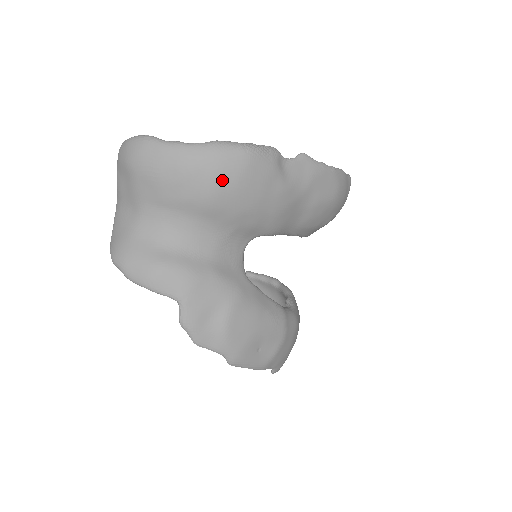
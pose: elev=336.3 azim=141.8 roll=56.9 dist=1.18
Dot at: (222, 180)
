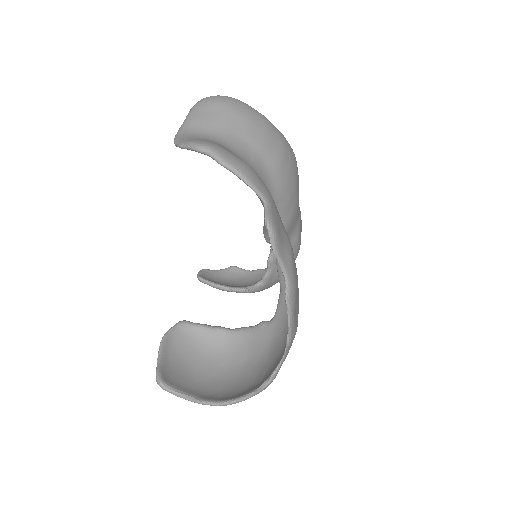
Dot at: (287, 152)
